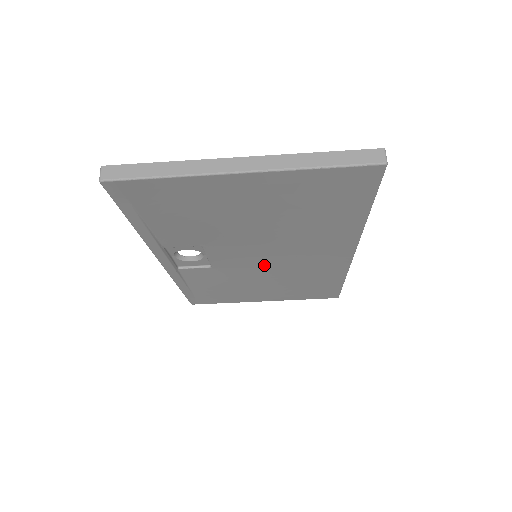
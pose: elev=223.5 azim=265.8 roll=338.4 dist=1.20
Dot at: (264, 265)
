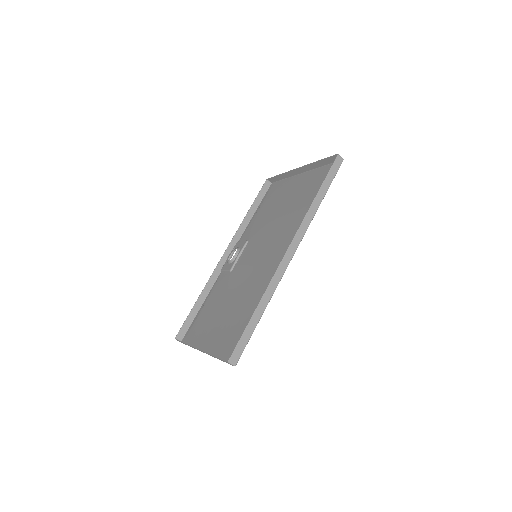
Dot at: (267, 241)
